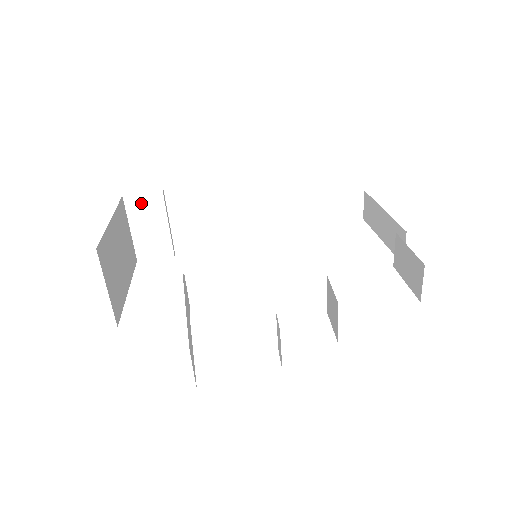
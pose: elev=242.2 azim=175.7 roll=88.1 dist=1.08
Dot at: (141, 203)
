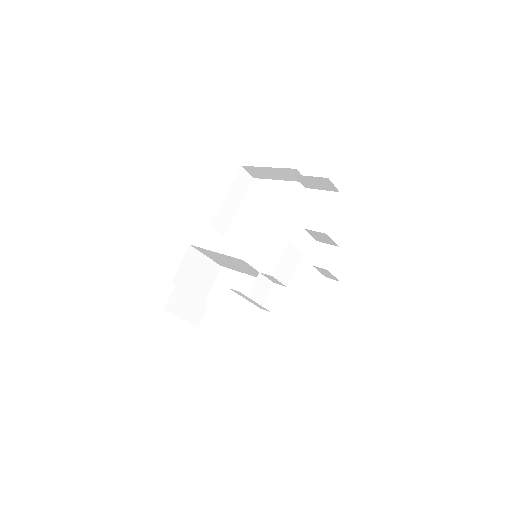
Dot at: (173, 301)
